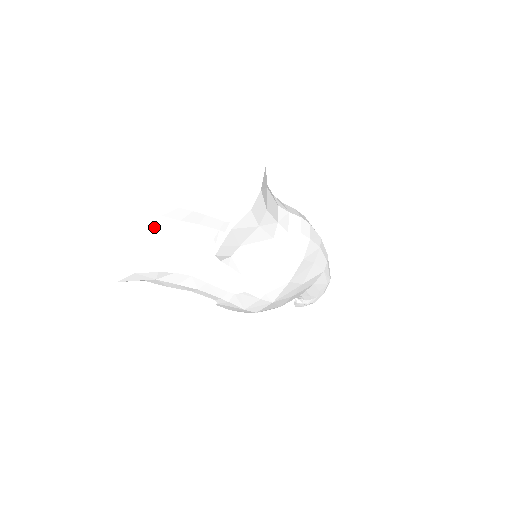
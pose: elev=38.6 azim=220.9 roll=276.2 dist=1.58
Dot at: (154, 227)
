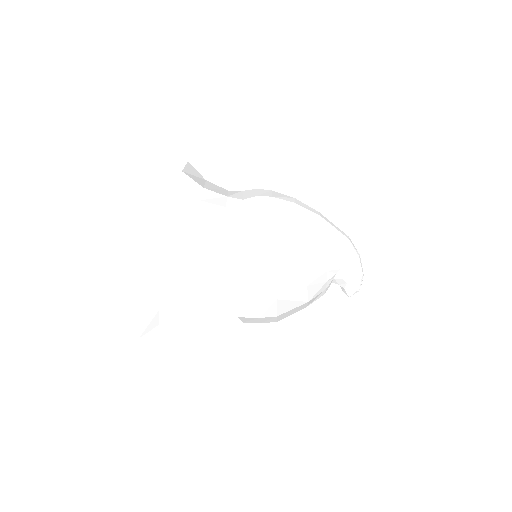
Dot at: occluded
